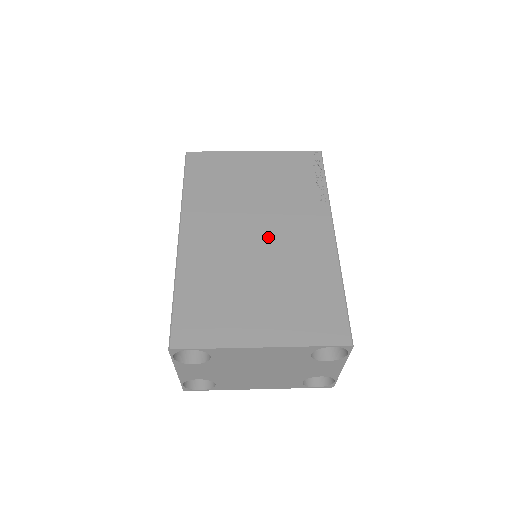
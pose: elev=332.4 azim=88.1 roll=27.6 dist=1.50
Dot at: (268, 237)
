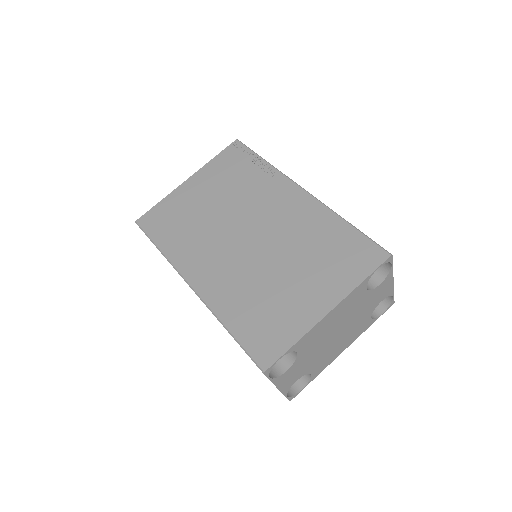
Dot at: (258, 232)
